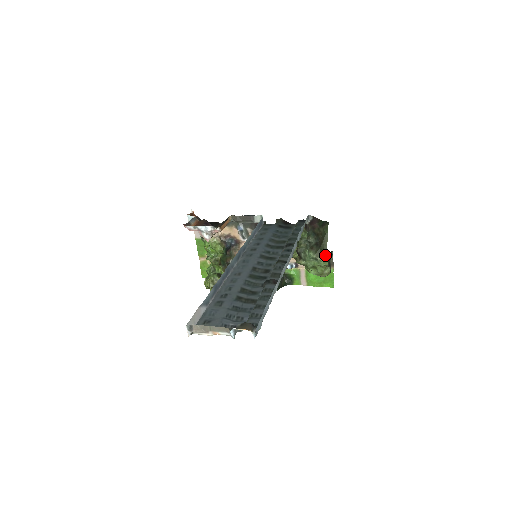
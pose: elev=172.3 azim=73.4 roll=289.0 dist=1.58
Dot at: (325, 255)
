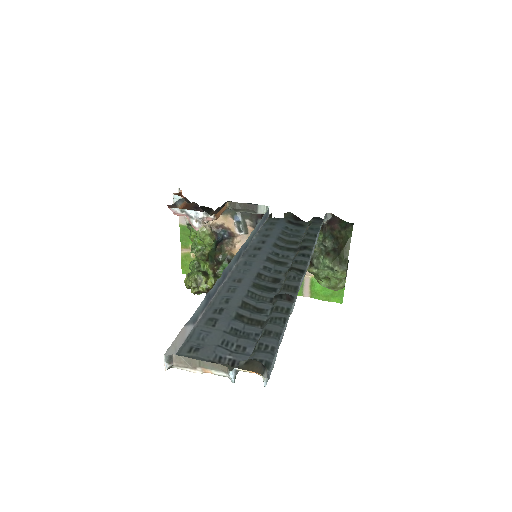
Dot at: (344, 265)
